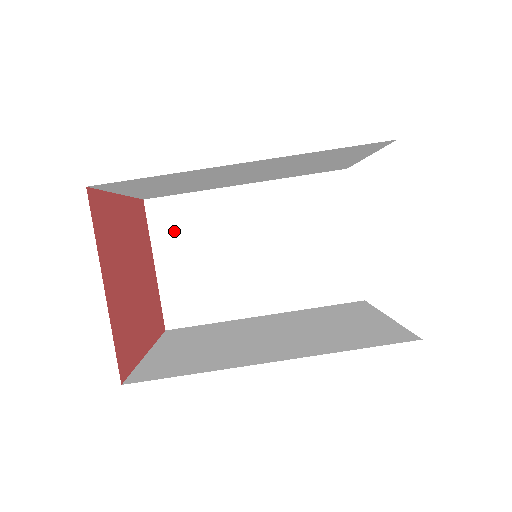
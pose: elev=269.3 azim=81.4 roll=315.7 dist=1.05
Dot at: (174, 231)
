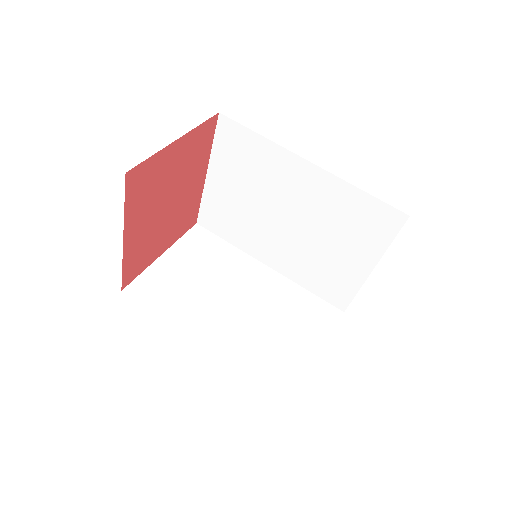
Dot at: (197, 250)
